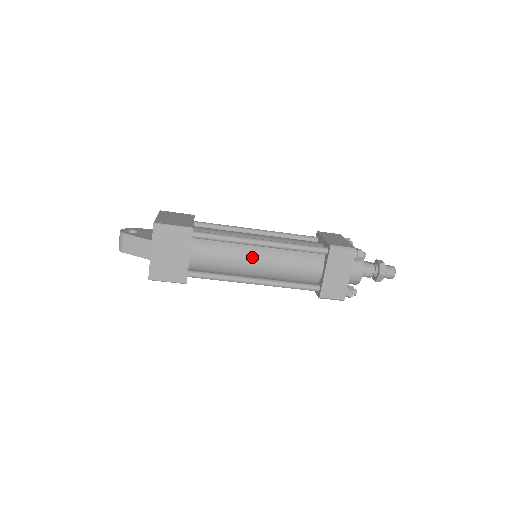
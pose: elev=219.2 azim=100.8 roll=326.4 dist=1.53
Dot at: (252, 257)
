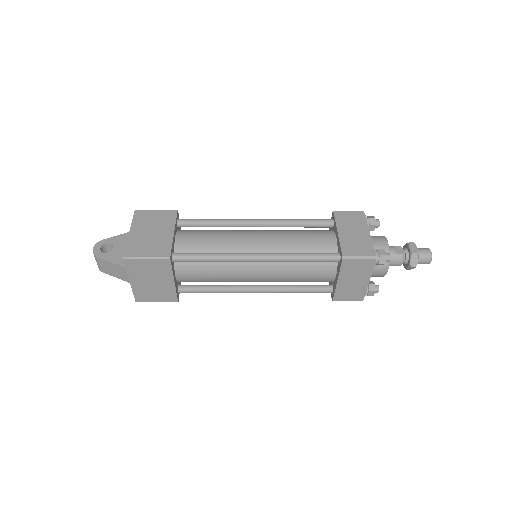
Dot at: (248, 271)
